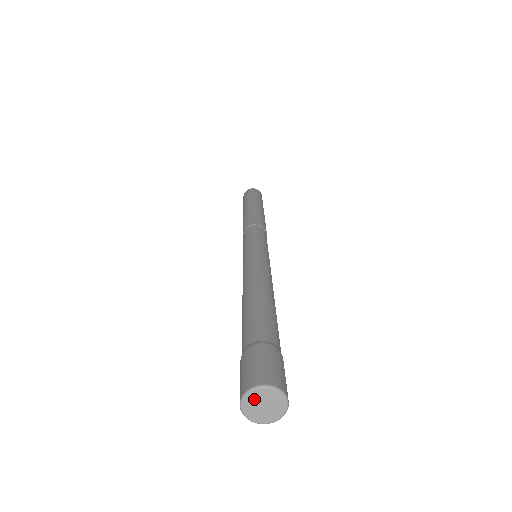
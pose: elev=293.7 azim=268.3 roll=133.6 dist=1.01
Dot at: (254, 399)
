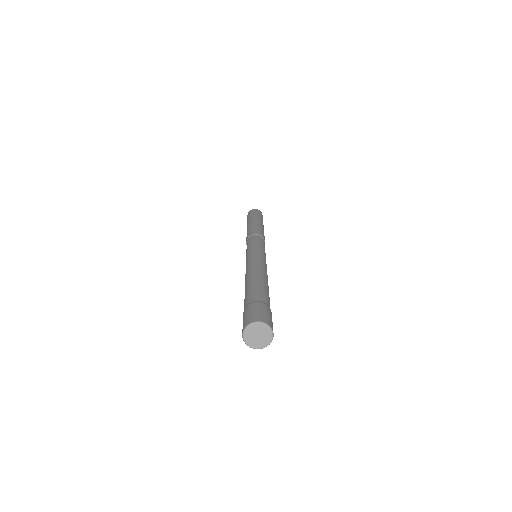
Dot at: (252, 330)
